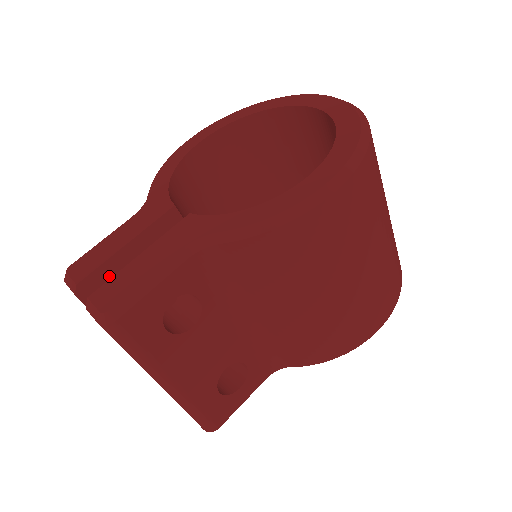
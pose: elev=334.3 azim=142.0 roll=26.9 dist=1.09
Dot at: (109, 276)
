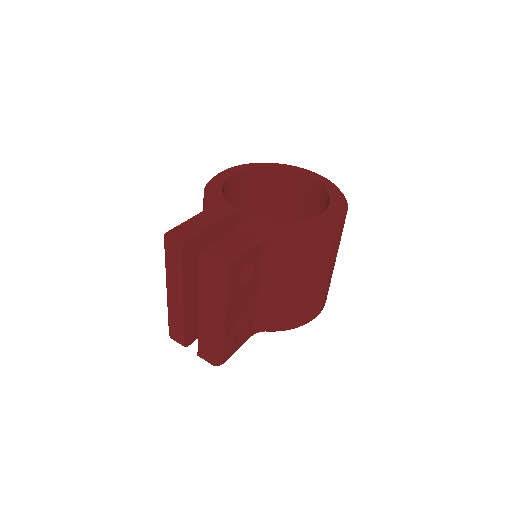
Dot at: (198, 242)
